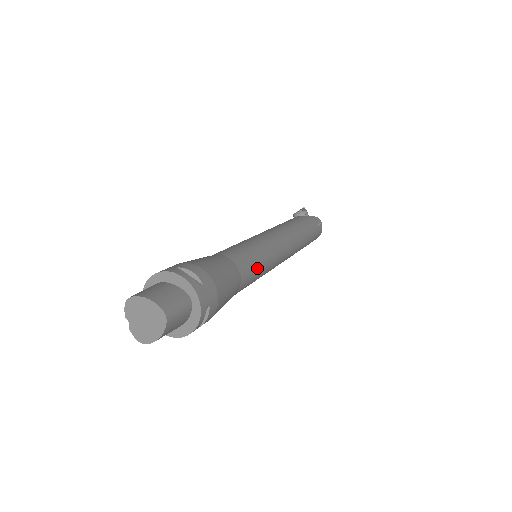
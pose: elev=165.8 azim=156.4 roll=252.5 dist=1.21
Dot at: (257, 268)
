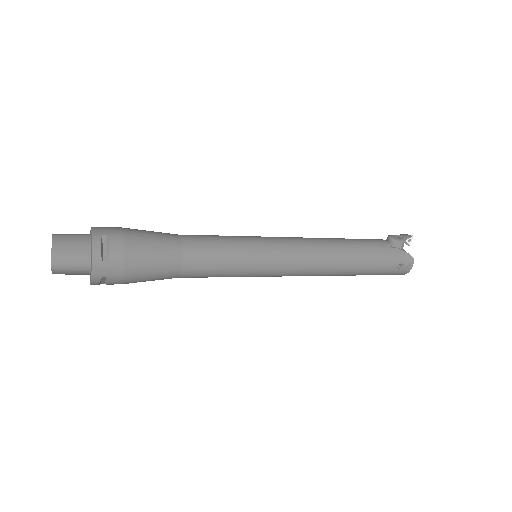
Dot at: (219, 271)
